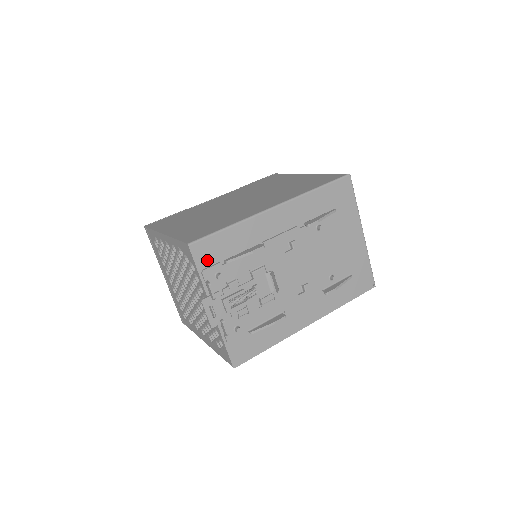
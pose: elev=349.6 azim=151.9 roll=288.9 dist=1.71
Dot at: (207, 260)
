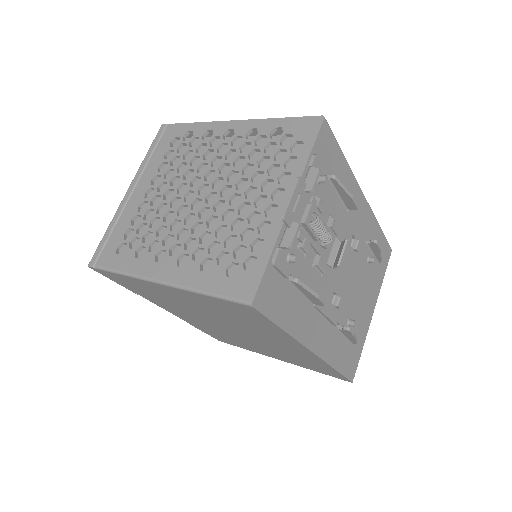
Dot at: (321, 153)
